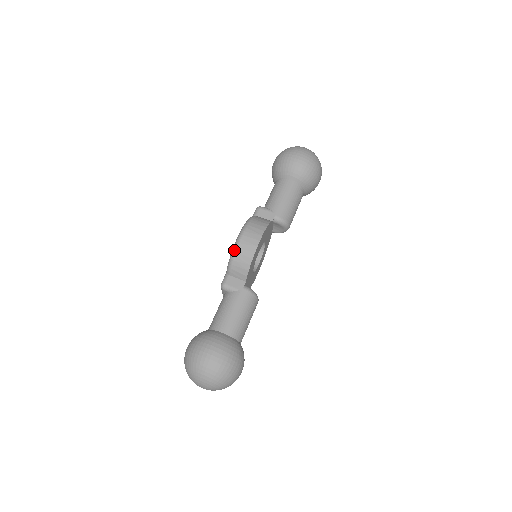
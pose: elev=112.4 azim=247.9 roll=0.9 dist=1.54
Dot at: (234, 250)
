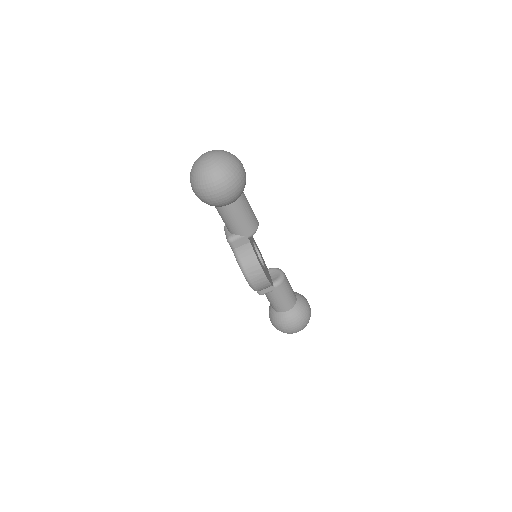
Dot at: (254, 290)
